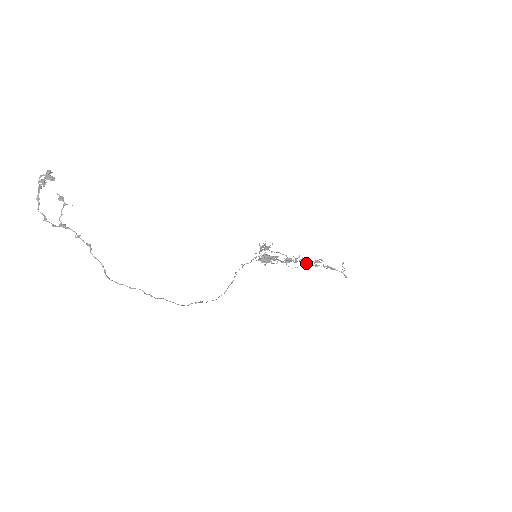
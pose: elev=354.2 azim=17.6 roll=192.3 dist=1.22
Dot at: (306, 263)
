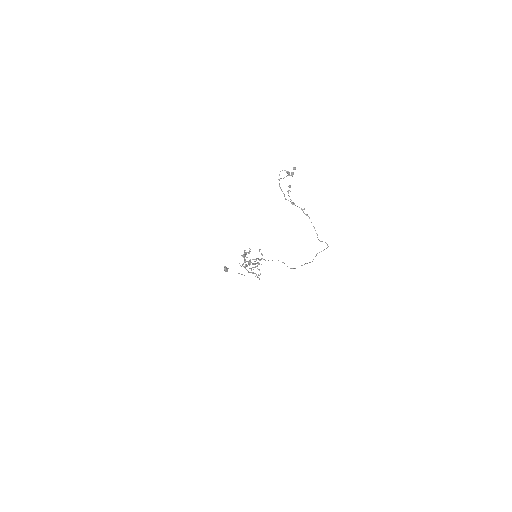
Dot at: (238, 273)
